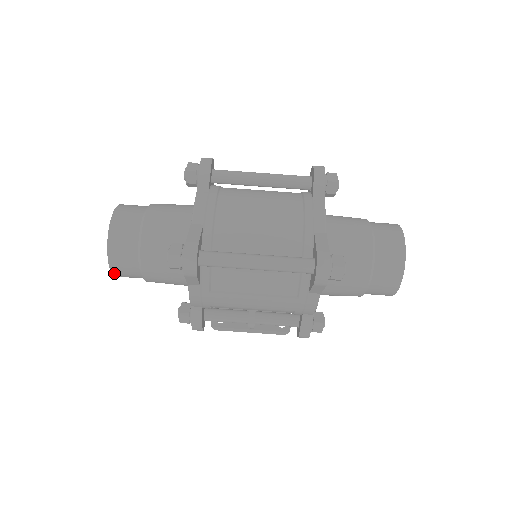
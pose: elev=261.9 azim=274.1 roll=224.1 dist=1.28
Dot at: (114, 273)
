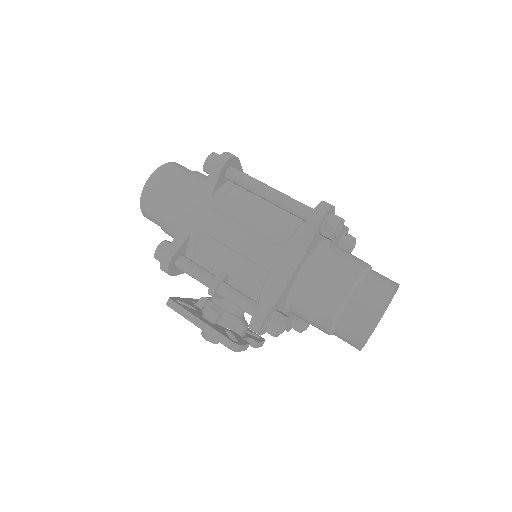
Dot at: (145, 188)
